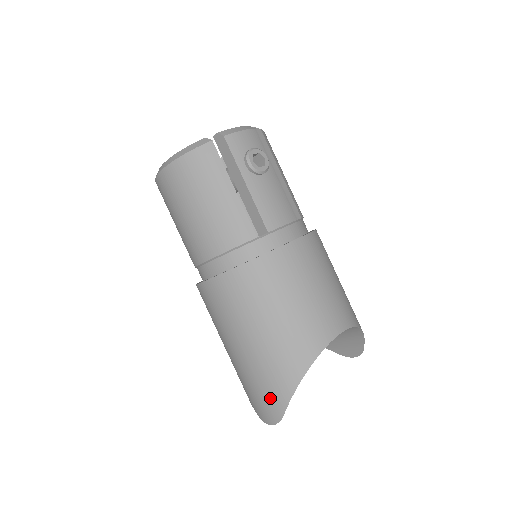
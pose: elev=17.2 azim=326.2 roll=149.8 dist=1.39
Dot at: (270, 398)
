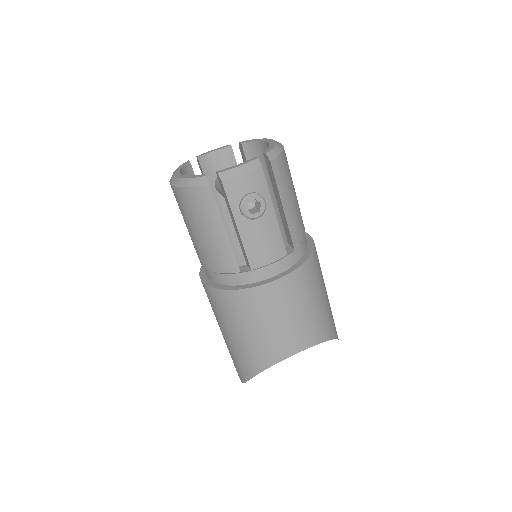
Dot at: (238, 369)
